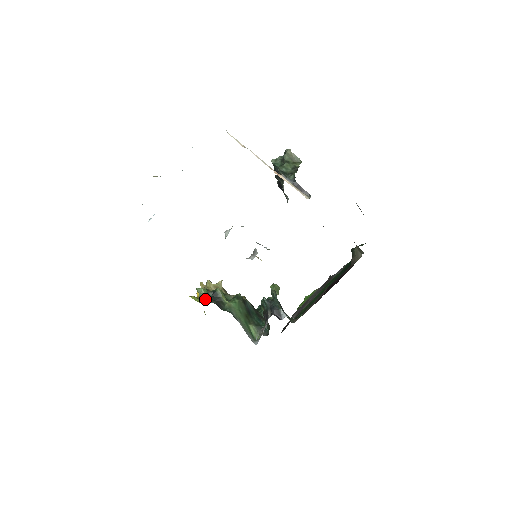
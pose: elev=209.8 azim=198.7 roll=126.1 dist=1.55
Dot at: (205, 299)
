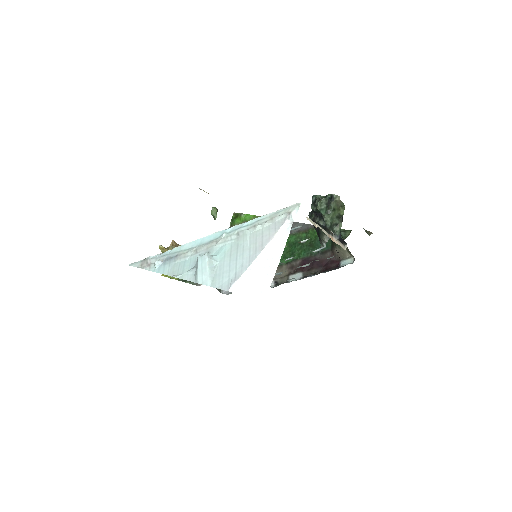
Dot at: (187, 282)
